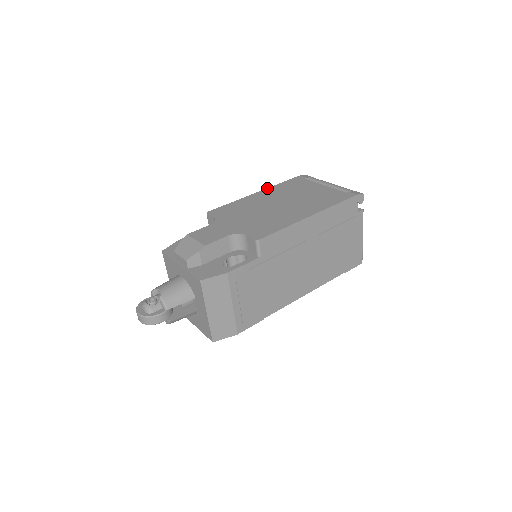
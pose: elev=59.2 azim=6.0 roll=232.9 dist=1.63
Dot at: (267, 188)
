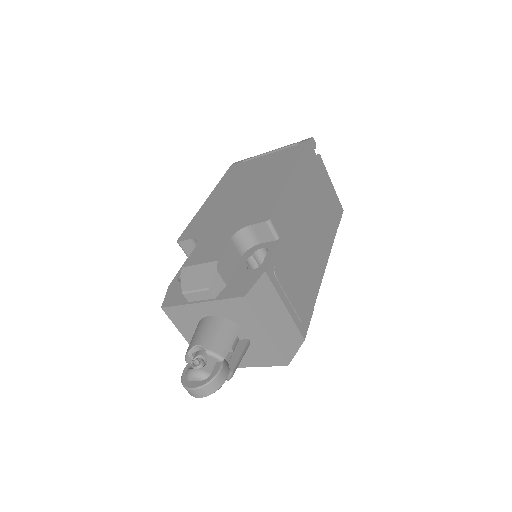
Dot at: (213, 190)
